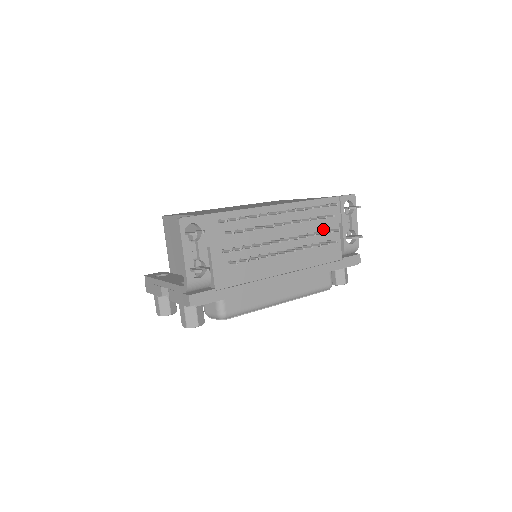
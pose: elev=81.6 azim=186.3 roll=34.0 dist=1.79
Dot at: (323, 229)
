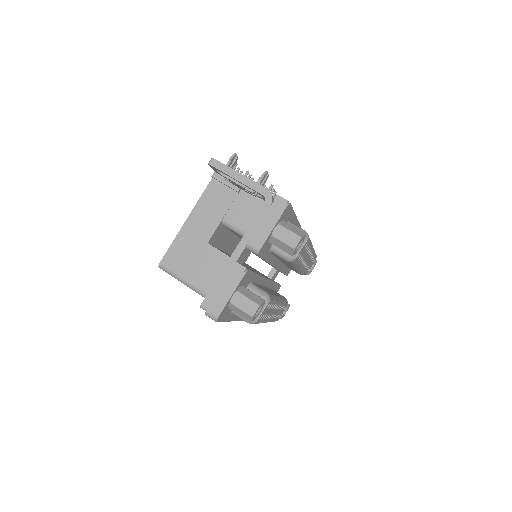
Dot at: occluded
